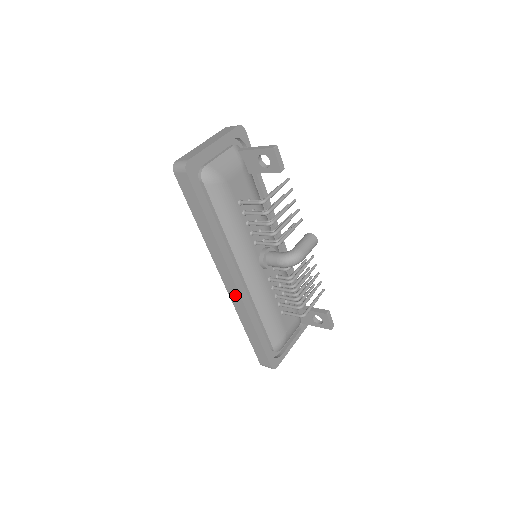
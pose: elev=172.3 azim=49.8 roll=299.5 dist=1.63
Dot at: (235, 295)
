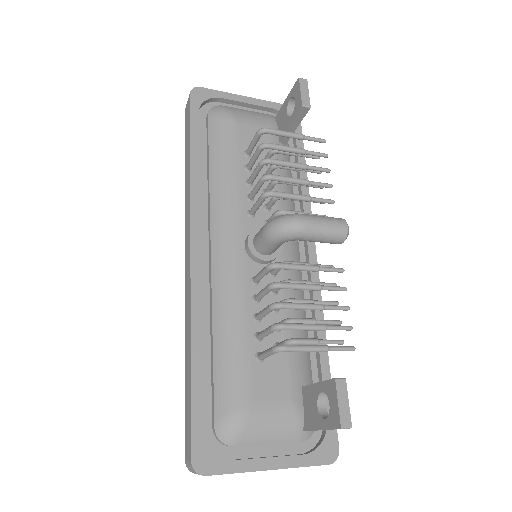
Dot at: (188, 276)
